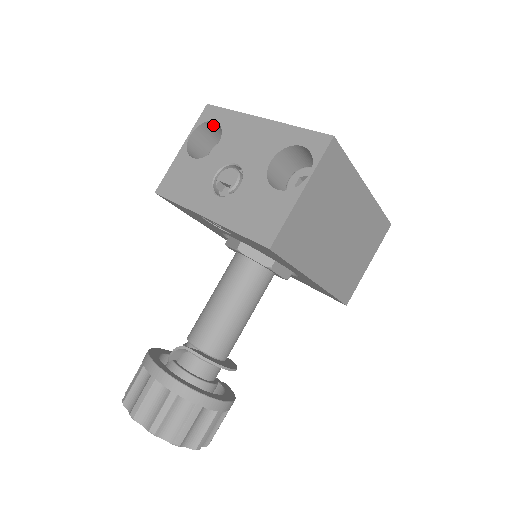
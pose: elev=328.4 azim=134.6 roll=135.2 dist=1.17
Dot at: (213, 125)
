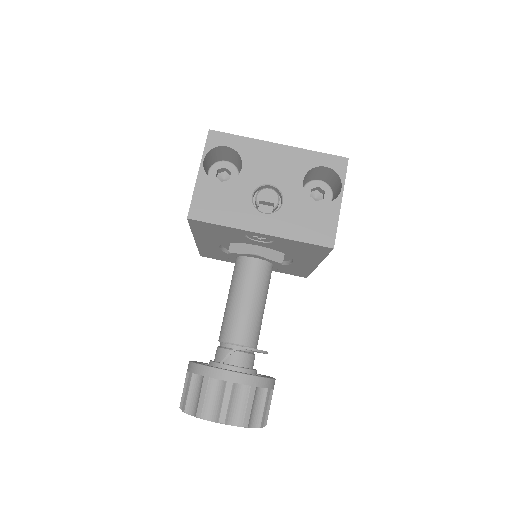
Dot at: (220, 149)
